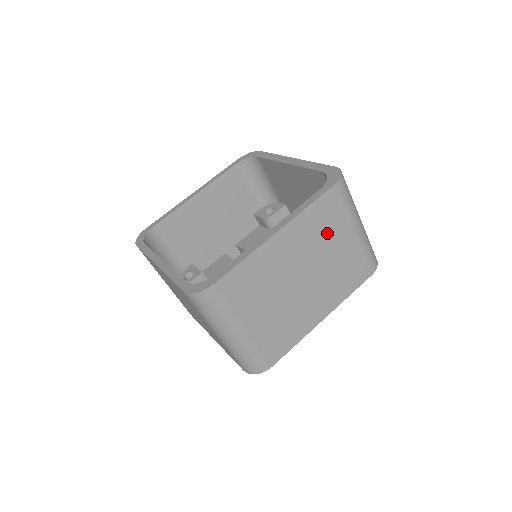
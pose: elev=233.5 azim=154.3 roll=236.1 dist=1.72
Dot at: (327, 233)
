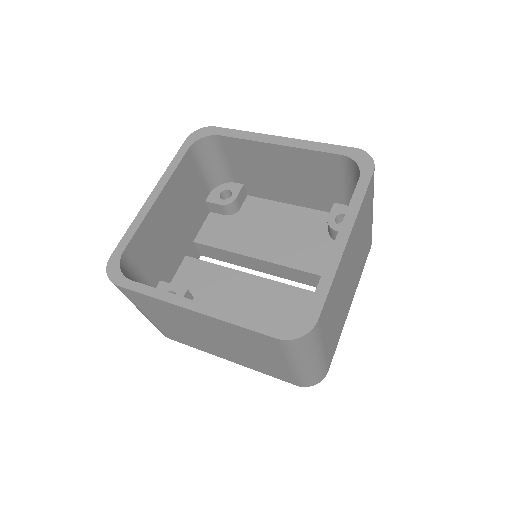
Dot at: (364, 222)
